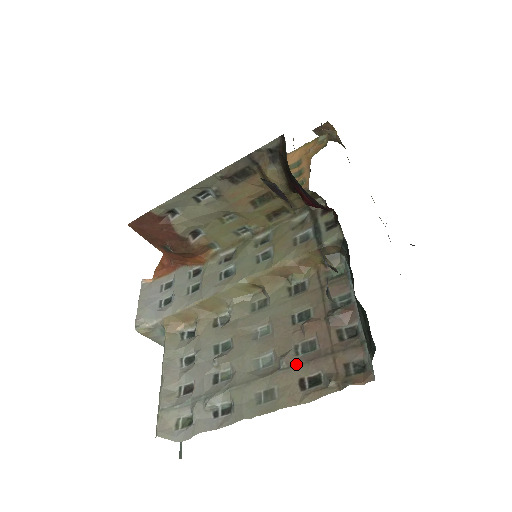
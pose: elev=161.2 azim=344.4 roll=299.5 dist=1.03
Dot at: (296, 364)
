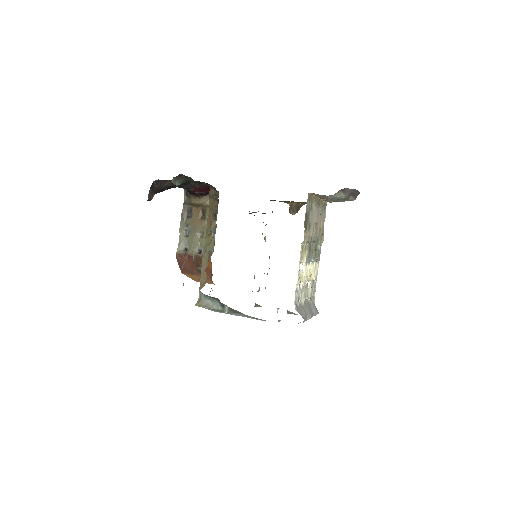
Dot at: occluded
